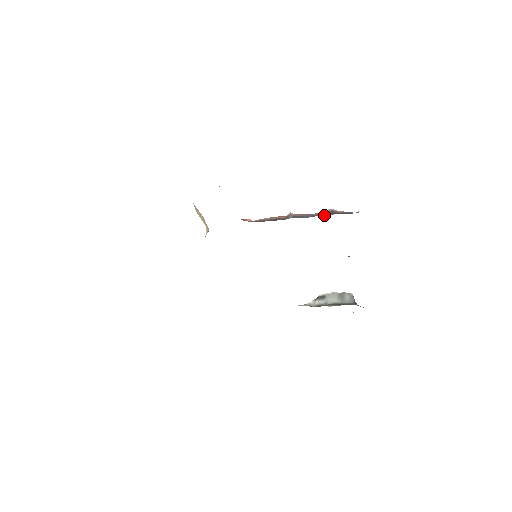
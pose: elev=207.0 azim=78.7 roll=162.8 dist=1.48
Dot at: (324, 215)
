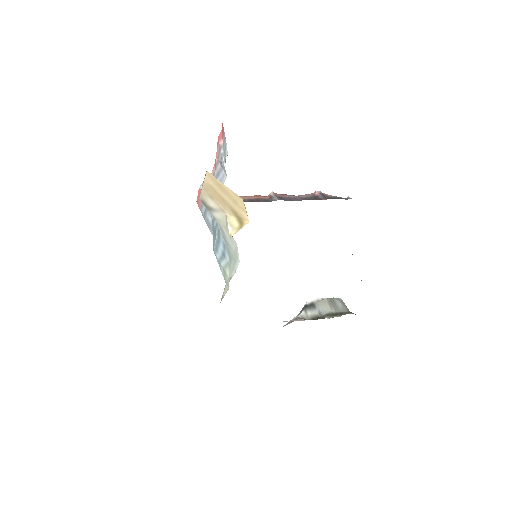
Dot at: (317, 199)
